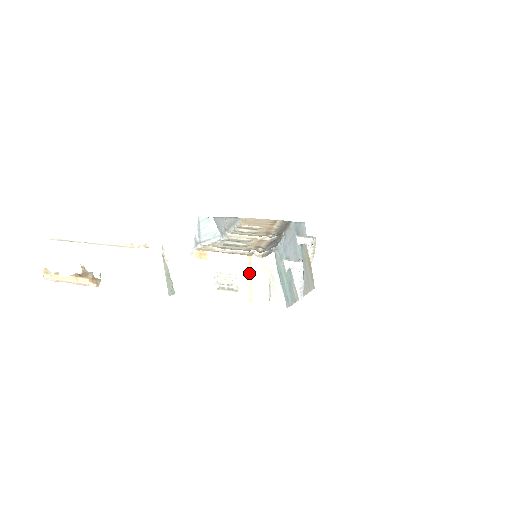
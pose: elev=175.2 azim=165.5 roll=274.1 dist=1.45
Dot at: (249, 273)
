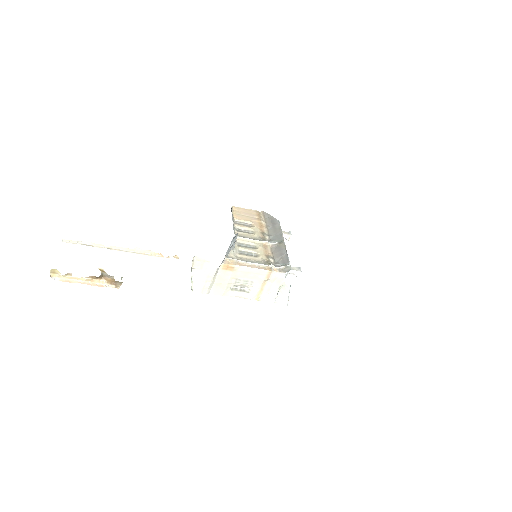
Dot at: (264, 282)
